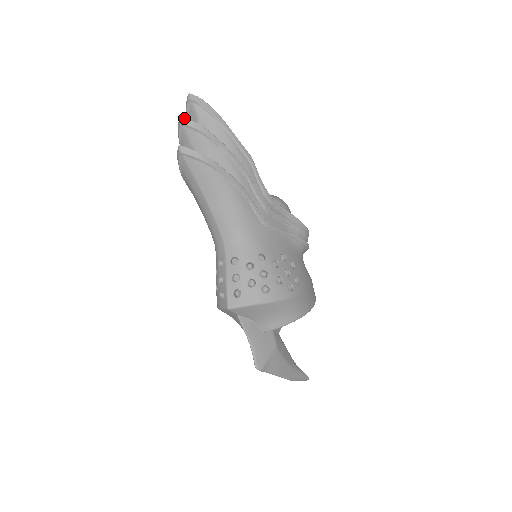
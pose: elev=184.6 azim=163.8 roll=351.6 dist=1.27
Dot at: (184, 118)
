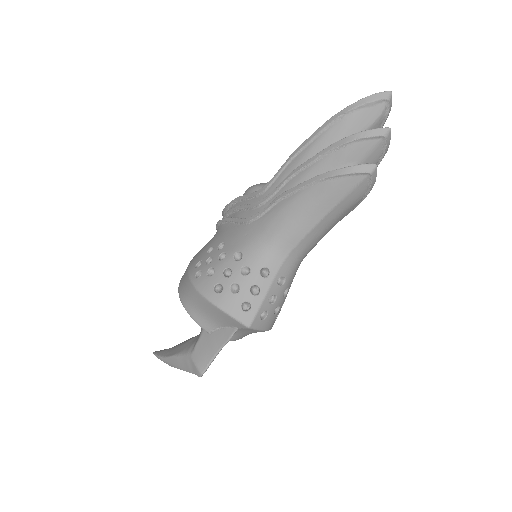
Dot at: occluded
